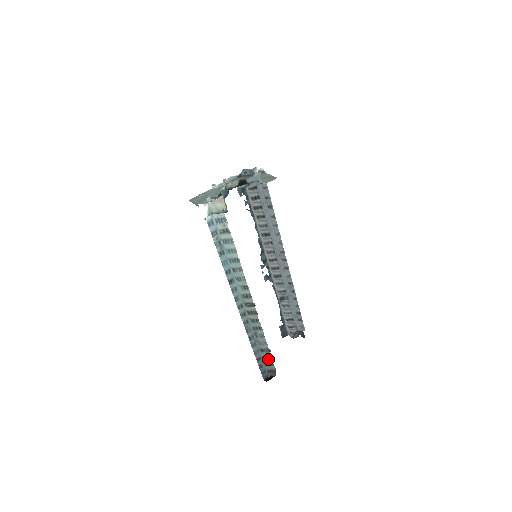
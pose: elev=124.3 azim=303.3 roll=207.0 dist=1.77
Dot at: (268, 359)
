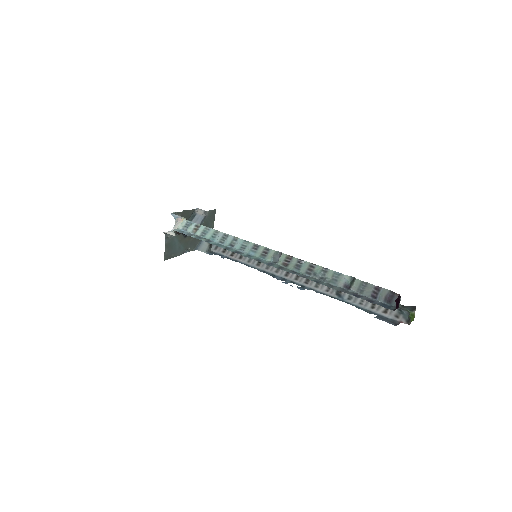
Dot at: (365, 288)
